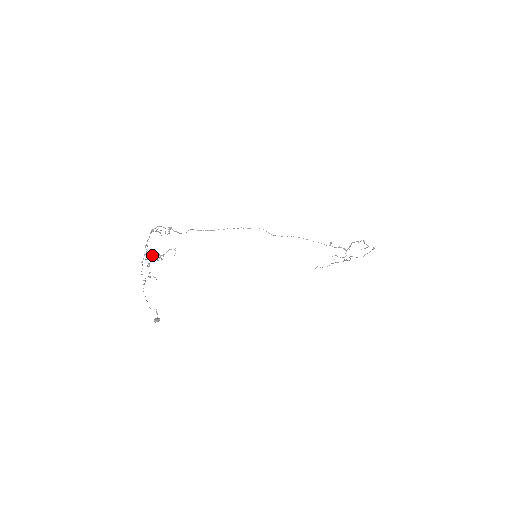
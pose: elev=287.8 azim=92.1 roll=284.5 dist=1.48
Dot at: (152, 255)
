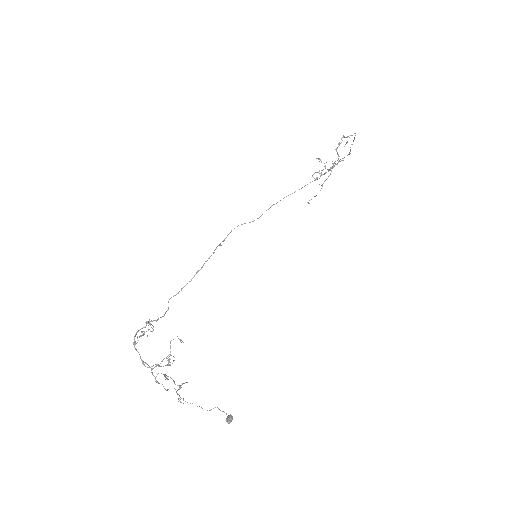
Dot at: (159, 365)
